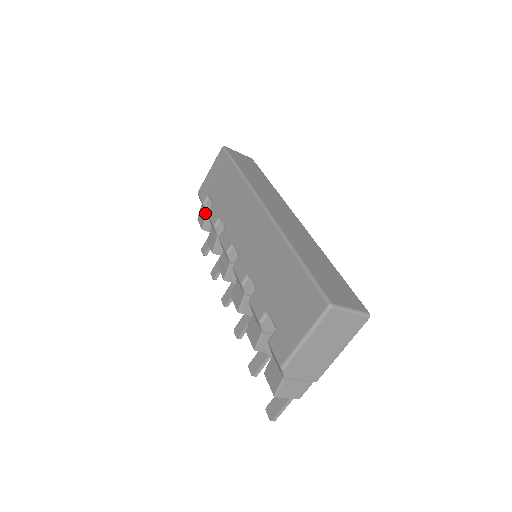
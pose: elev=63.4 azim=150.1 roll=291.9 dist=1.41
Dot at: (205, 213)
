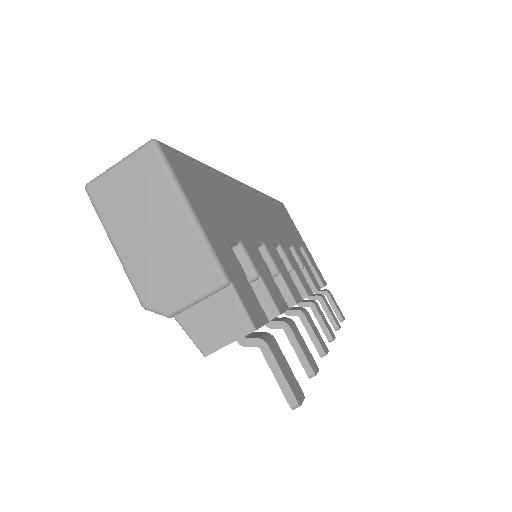
Dot at: occluded
